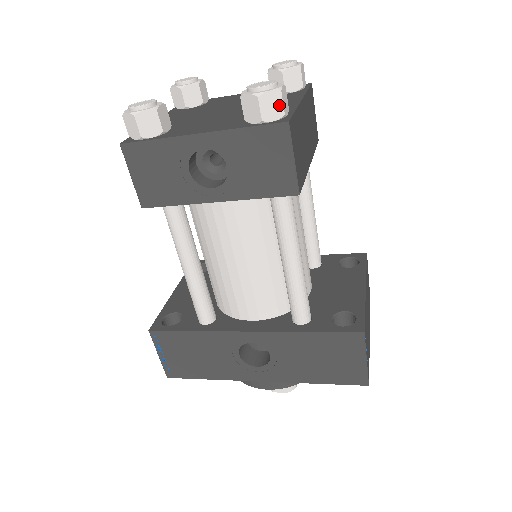
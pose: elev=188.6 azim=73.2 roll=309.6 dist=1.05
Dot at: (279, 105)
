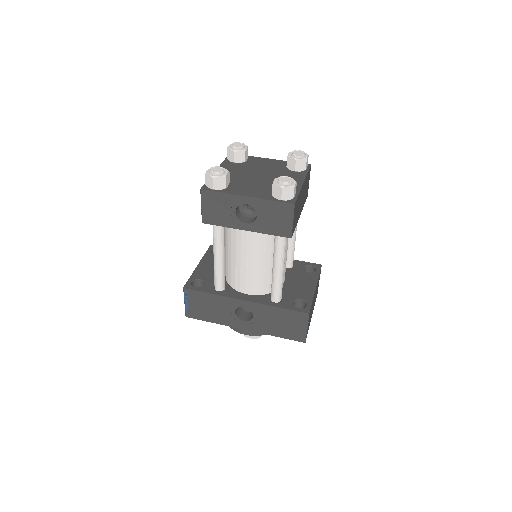
Dot at: (292, 193)
